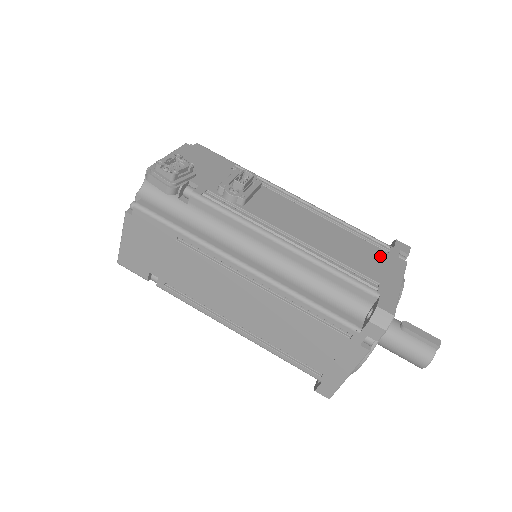
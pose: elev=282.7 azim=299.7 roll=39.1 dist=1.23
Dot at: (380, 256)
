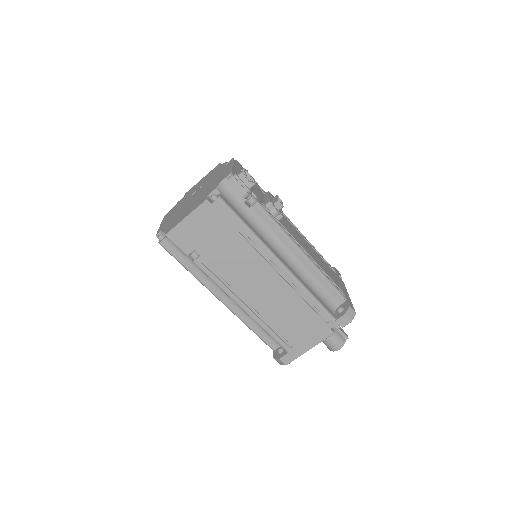
Dot at: (335, 275)
